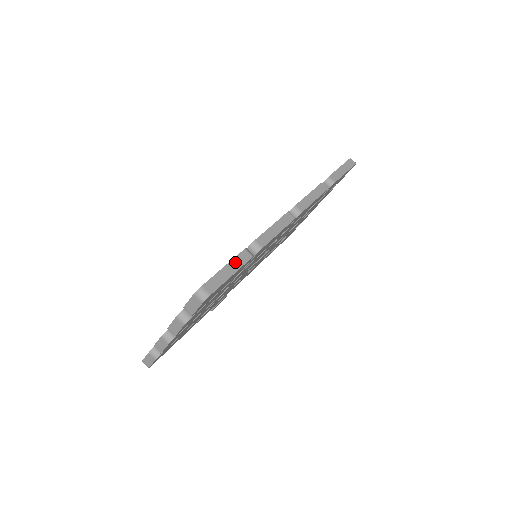
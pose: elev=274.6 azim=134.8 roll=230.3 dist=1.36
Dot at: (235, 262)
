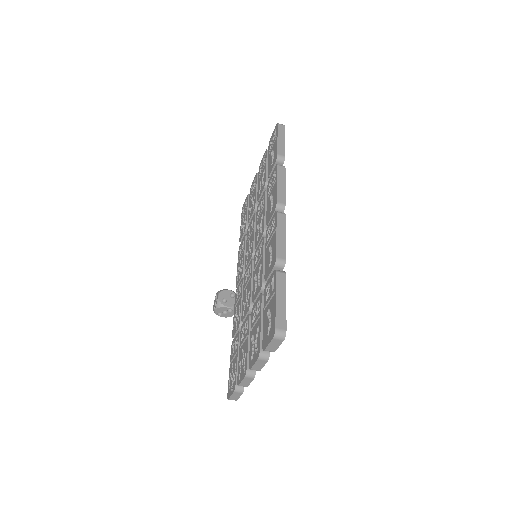
Dot at: (279, 289)
